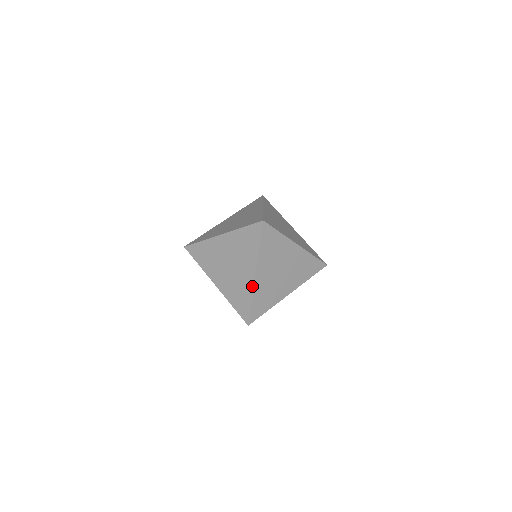
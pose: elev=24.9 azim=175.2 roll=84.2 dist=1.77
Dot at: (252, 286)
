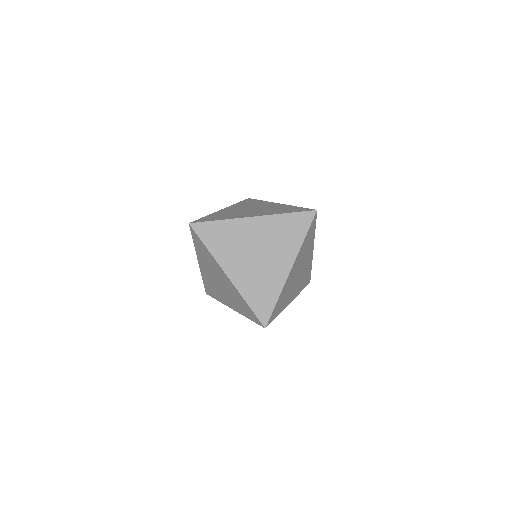
Dot at: (284, 281)
